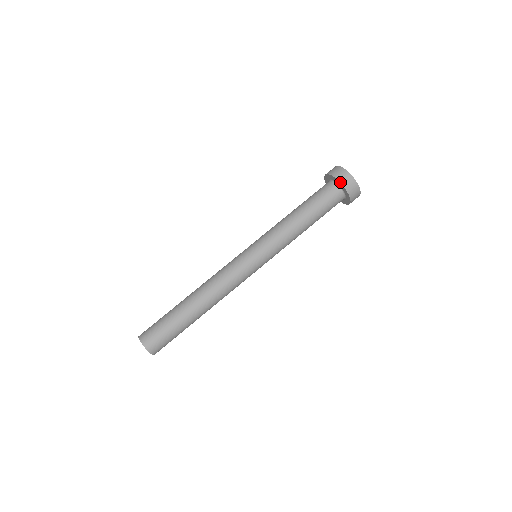
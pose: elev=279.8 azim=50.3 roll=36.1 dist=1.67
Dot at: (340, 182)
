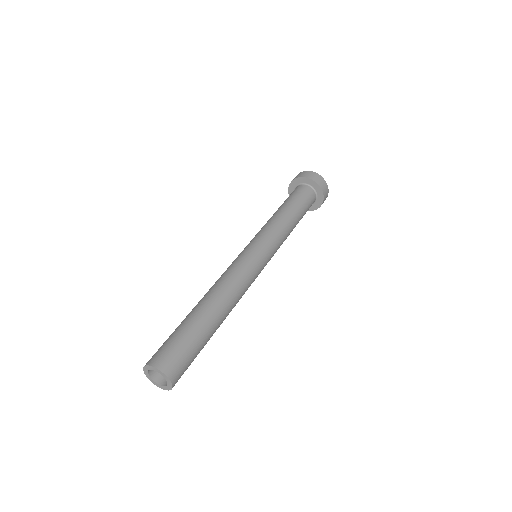
Dot at: (302, 177)
